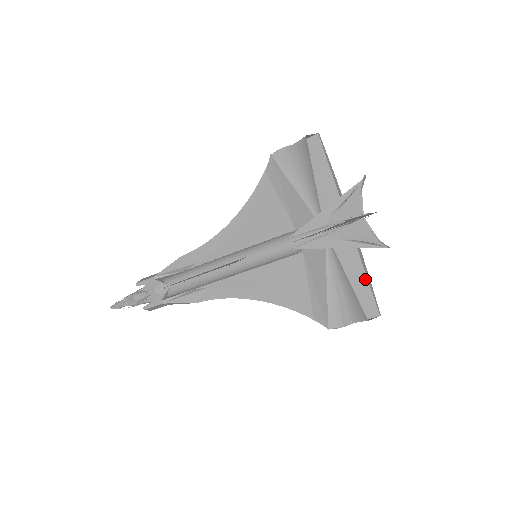
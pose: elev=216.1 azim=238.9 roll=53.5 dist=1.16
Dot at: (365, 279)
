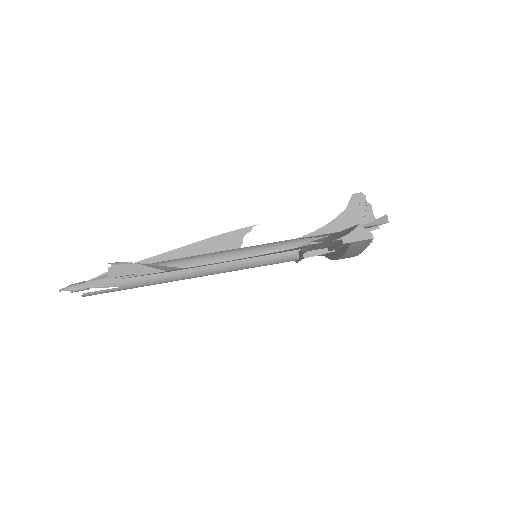
Dot at: occluded
